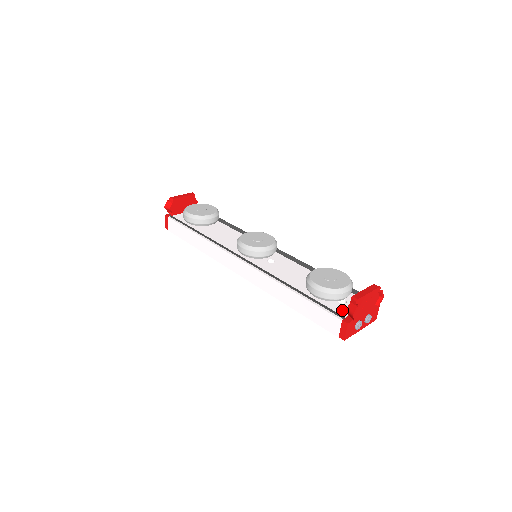
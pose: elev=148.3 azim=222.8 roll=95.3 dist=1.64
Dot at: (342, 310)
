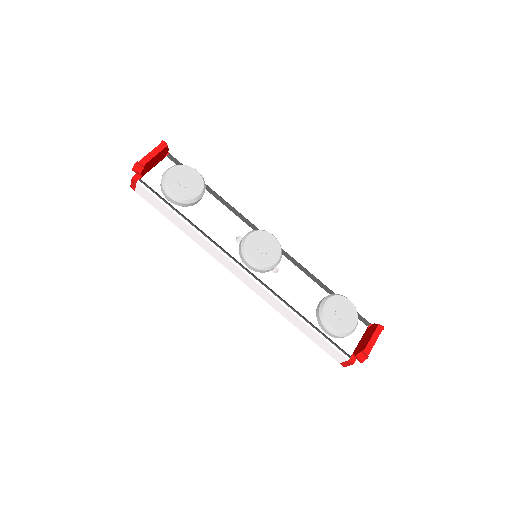
Dot at: (347, 344)
